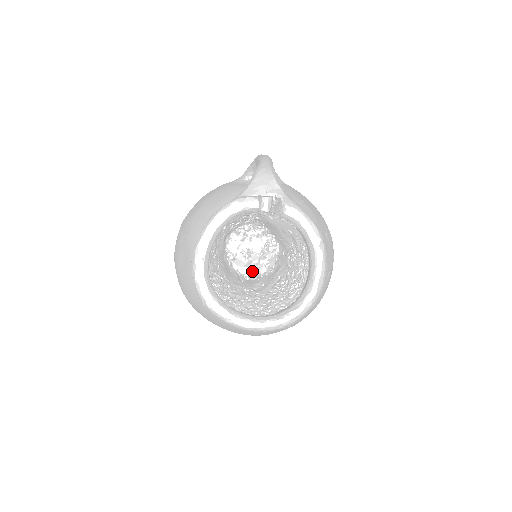
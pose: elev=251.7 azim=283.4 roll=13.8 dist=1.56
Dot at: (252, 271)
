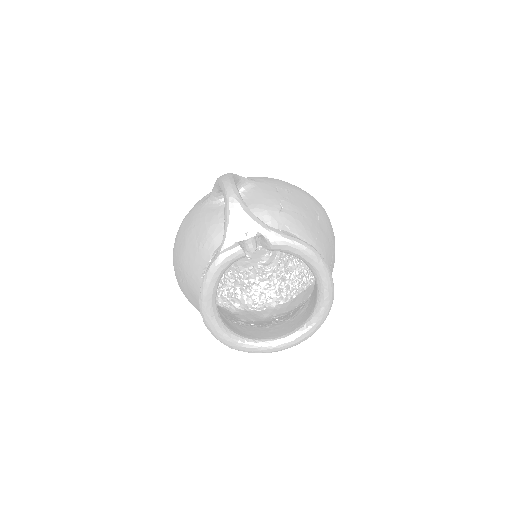
Dot at: occluded
